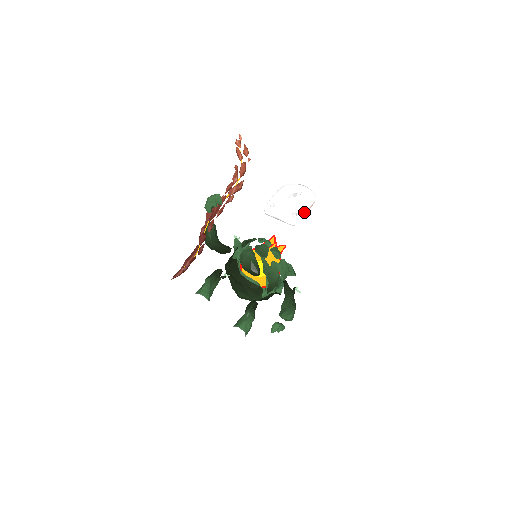
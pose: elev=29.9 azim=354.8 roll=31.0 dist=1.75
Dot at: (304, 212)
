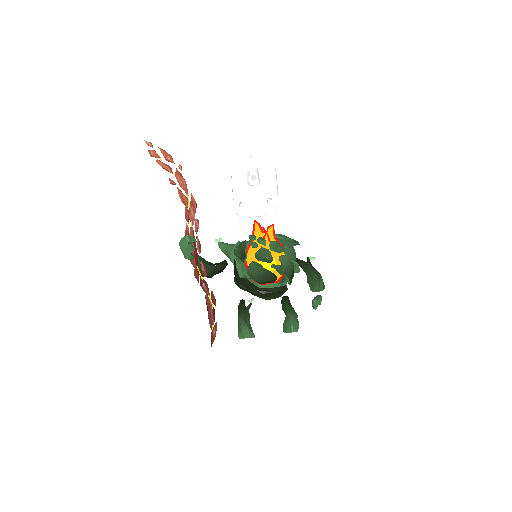
Dot at: (276, 191)
